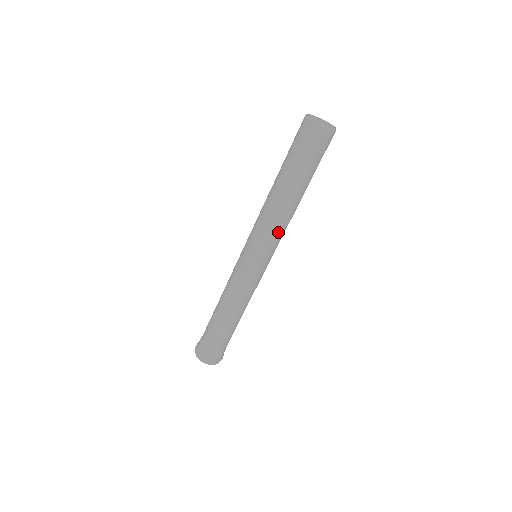
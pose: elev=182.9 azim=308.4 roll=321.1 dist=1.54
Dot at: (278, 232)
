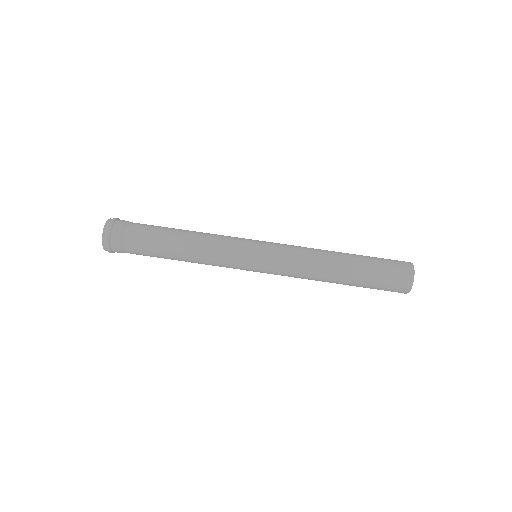
Dot at: (296, 272)
